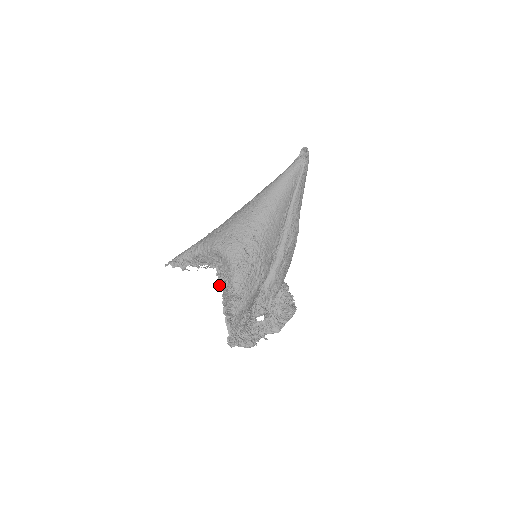
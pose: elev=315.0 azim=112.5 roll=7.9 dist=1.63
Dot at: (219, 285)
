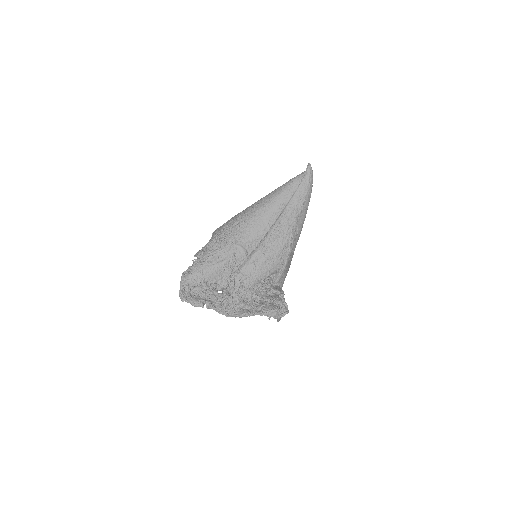
Dot at: occluded
